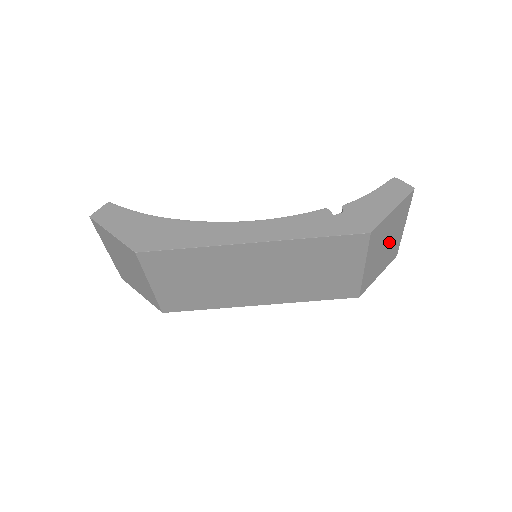
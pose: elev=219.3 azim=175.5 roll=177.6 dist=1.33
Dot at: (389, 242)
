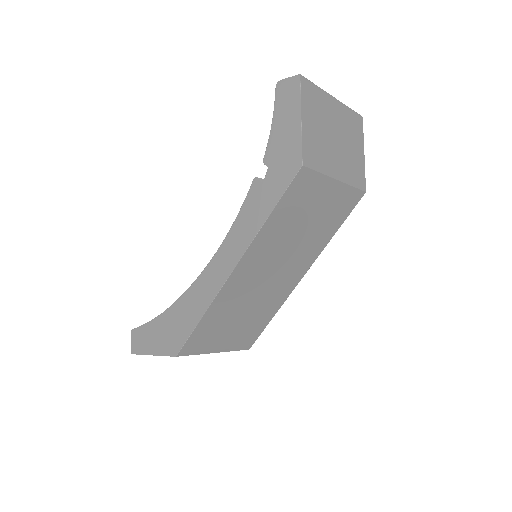
Dot at: (336, 131)
